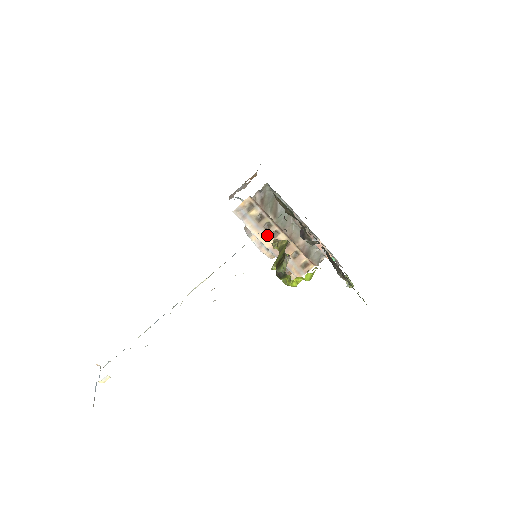
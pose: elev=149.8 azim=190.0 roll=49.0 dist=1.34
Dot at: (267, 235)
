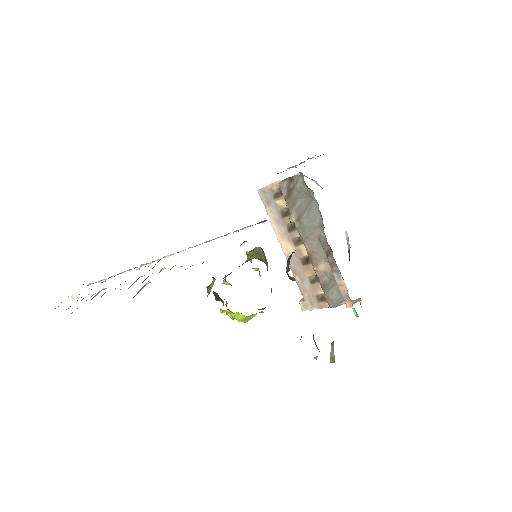
Dot at: (288, 238)
